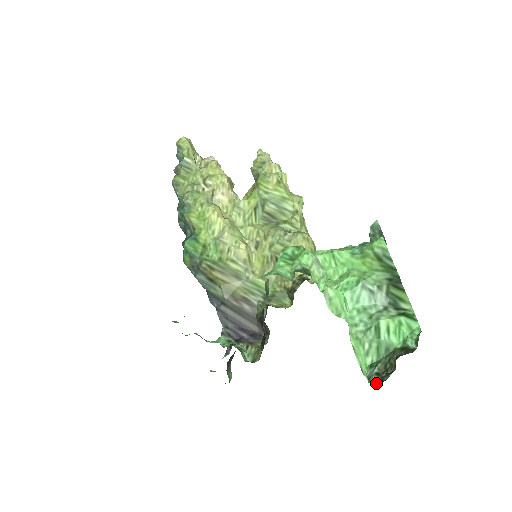
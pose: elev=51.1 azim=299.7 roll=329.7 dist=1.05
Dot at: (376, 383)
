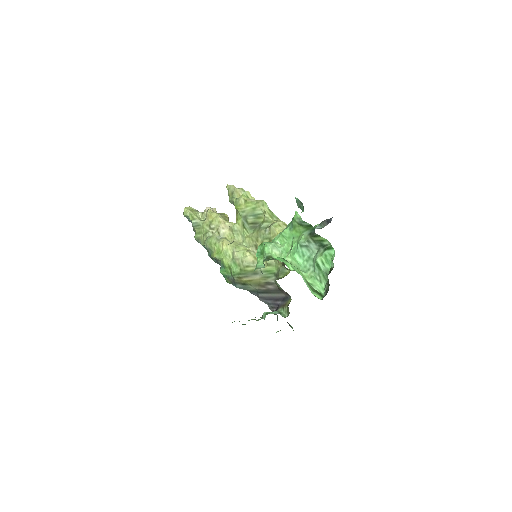
Dot at: occluded
